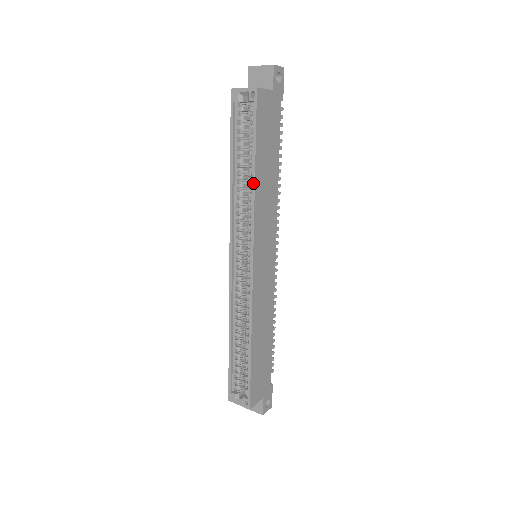
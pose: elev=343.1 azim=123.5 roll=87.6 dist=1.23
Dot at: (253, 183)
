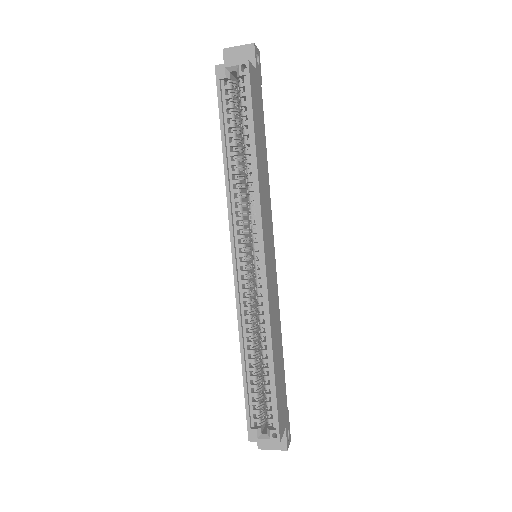
Dot at: (255, 164)
